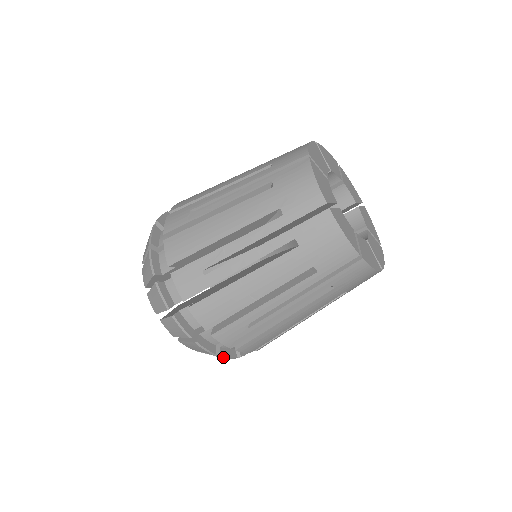
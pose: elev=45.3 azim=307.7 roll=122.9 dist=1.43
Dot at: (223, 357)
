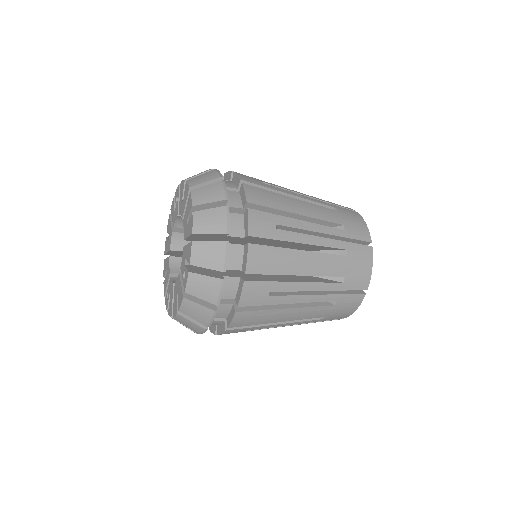
Dot at: (215, 314)
